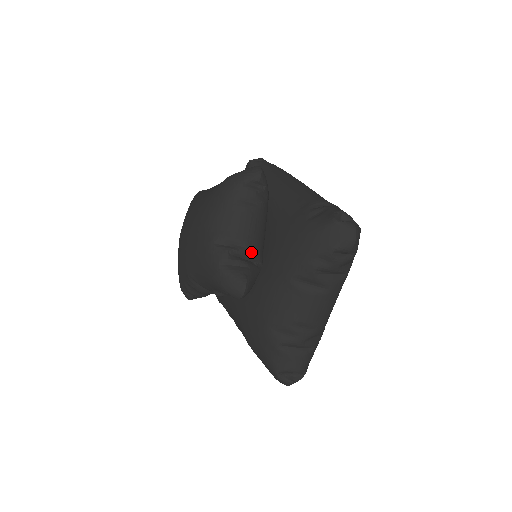
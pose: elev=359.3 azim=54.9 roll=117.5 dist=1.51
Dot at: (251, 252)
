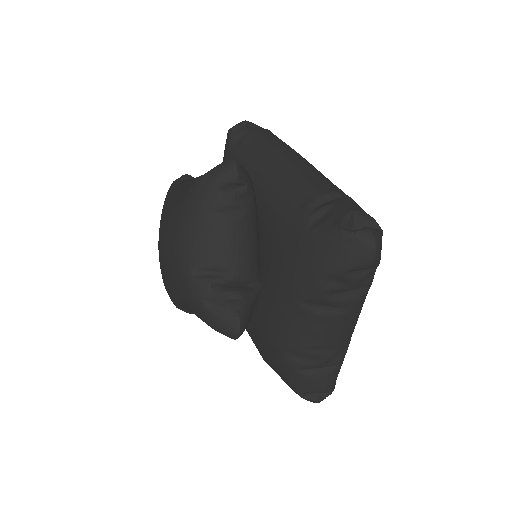
Dot at: (242, 276)
